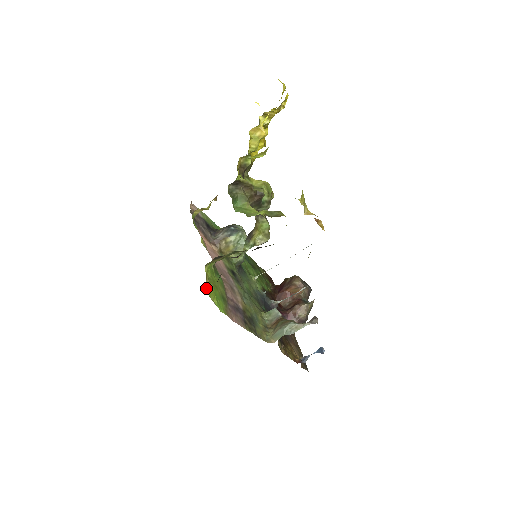
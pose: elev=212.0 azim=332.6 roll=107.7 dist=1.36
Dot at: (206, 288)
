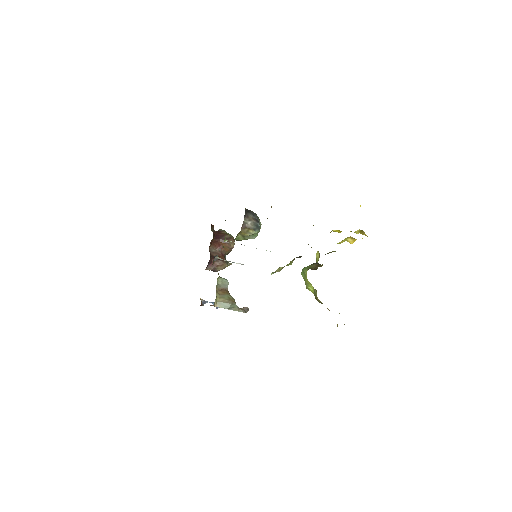
Dot at: occluded
